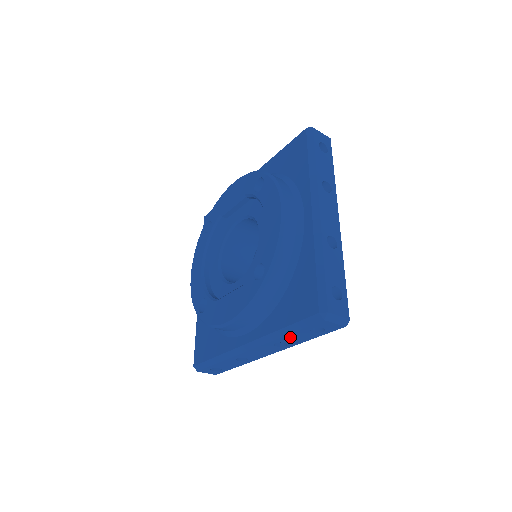
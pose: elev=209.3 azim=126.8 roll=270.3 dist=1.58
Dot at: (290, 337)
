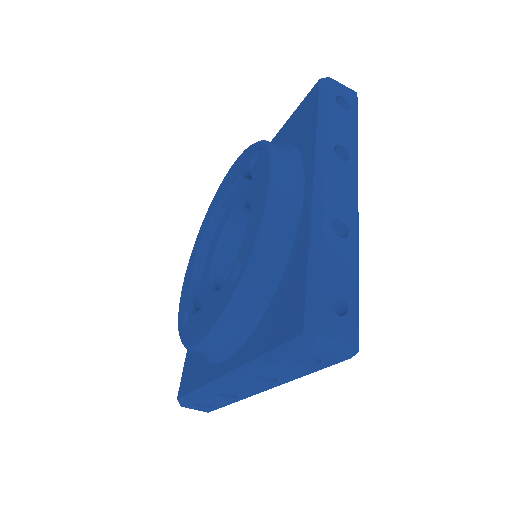
Dot at: (274, 369)
